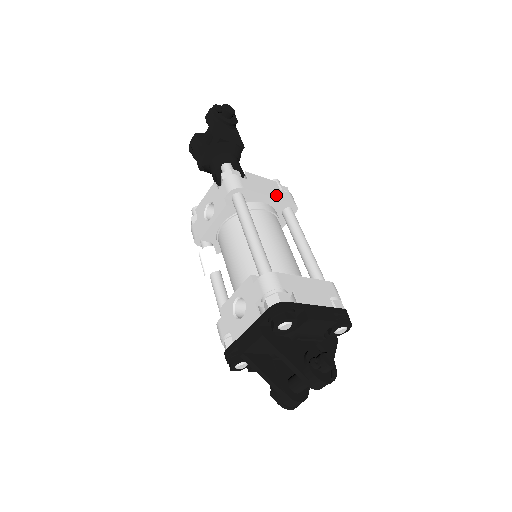
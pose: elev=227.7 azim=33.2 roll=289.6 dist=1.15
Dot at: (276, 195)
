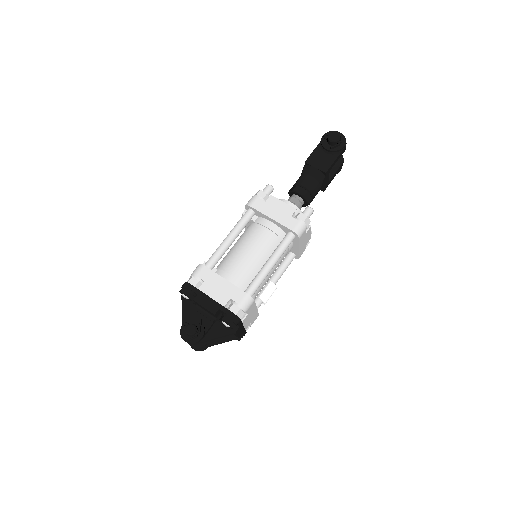
Dot at: (280, 219)
